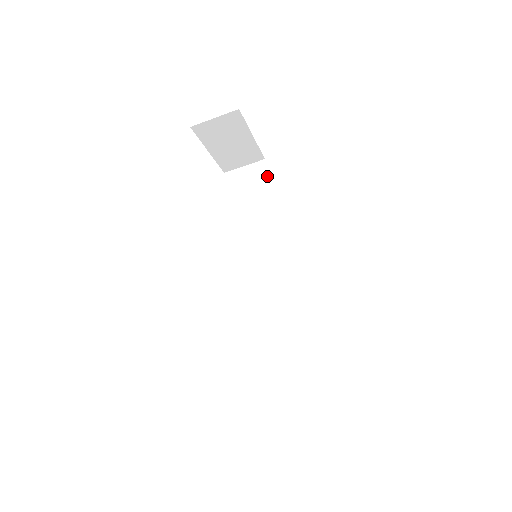
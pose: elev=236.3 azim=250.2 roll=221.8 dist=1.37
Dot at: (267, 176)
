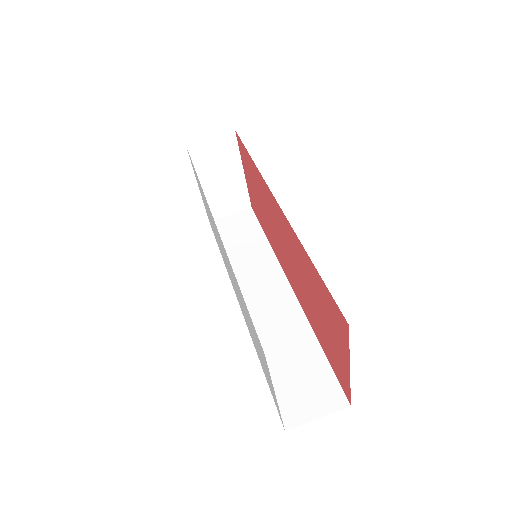
Dot at: (255, 219)
